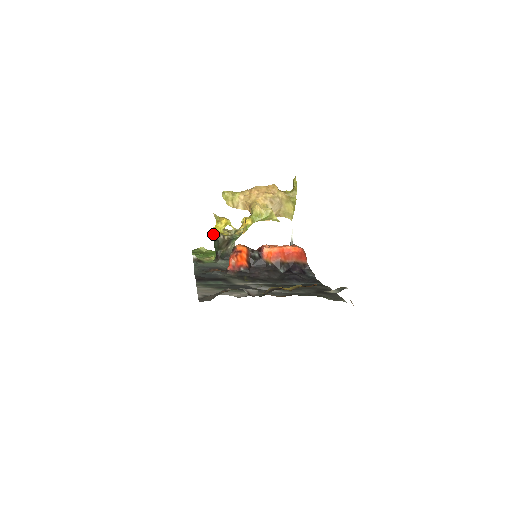
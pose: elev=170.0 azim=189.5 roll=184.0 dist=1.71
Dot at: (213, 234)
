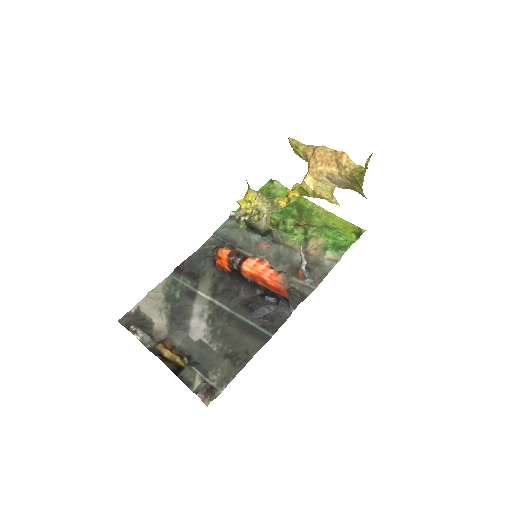
Dot at: occluded
